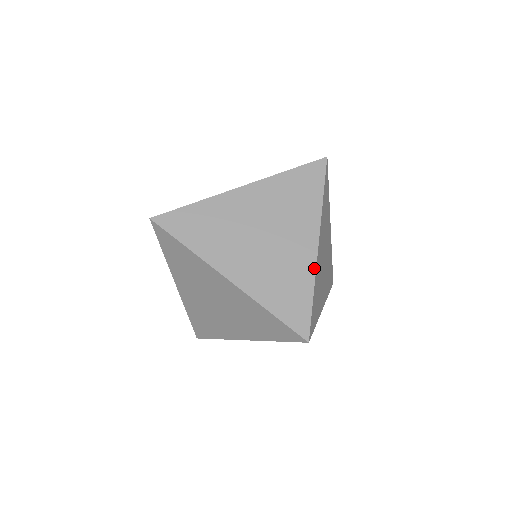
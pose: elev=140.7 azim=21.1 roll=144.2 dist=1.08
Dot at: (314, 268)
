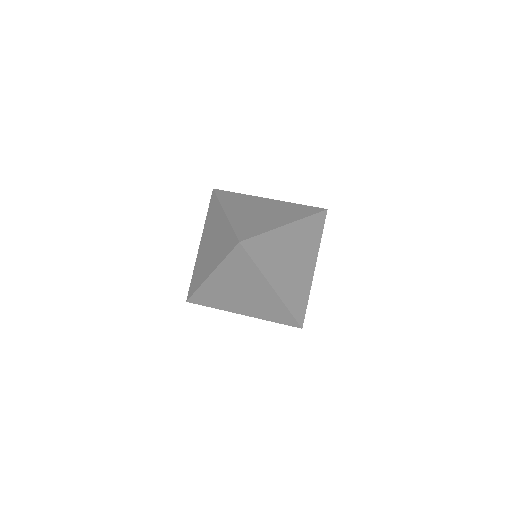
Dot at: (275, 228)
